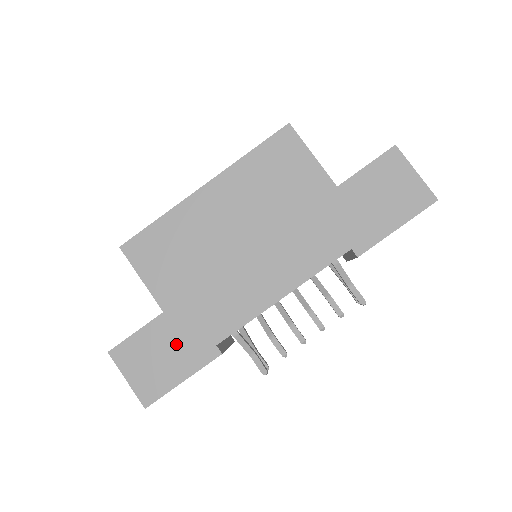
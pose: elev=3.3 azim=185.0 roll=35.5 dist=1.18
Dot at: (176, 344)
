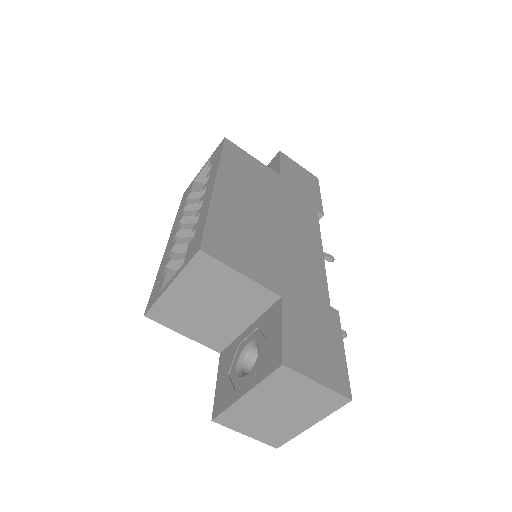
Dot at: (313, 321)
